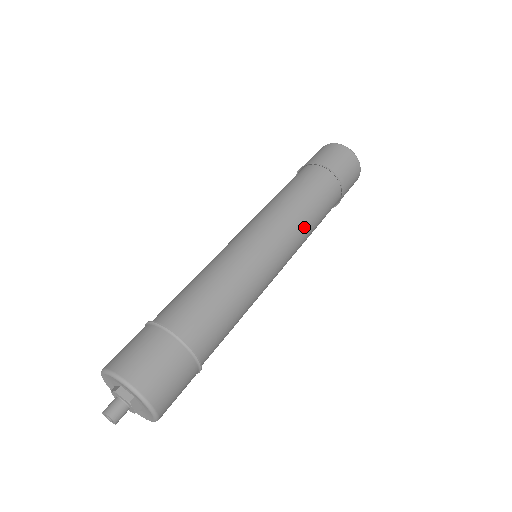
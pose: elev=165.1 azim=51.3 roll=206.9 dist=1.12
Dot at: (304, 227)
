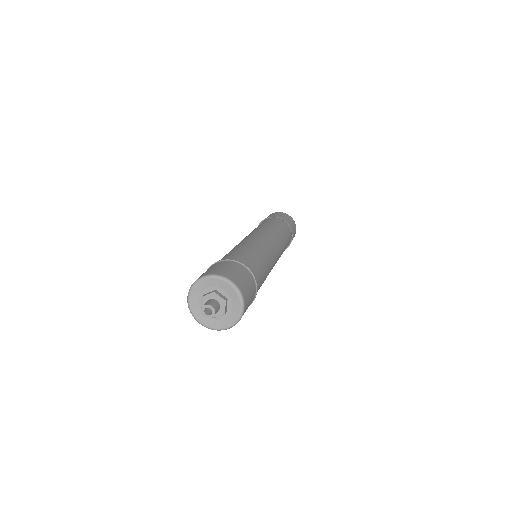
Dot at: (283, 247)
